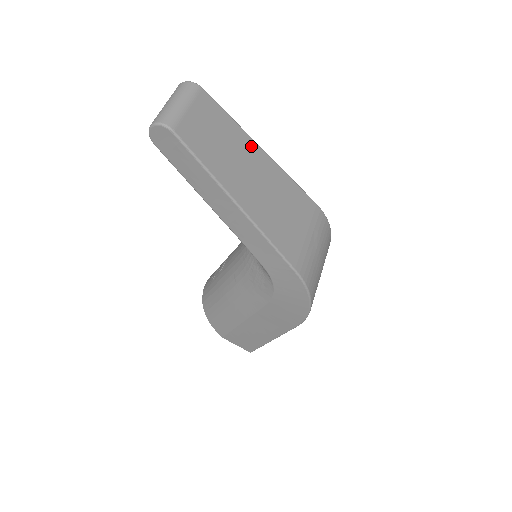
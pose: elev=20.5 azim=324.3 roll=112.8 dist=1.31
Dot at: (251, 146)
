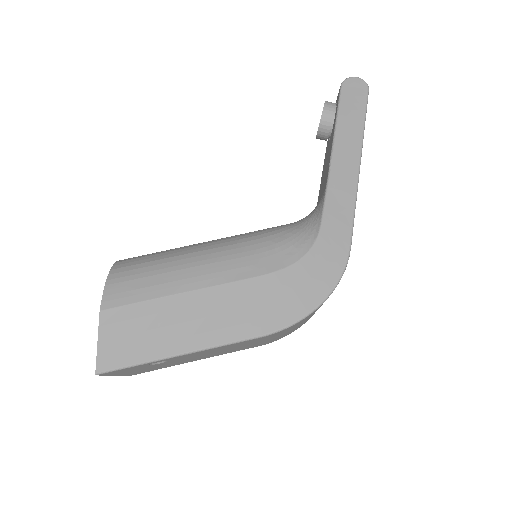
Dot at: occluded
